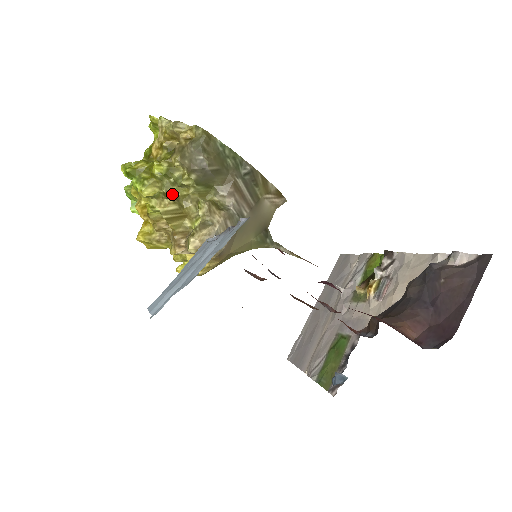
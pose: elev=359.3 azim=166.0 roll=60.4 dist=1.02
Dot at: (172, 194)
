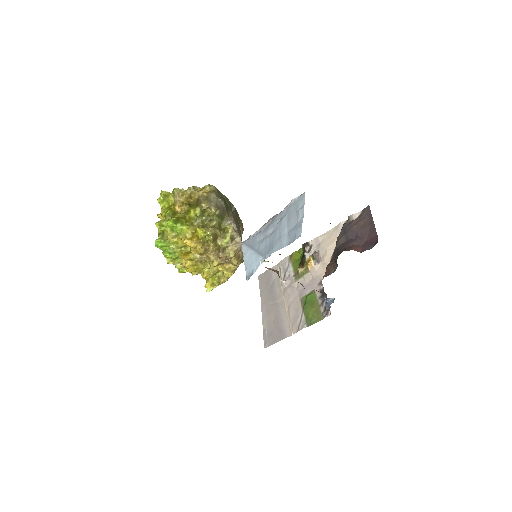
Dot at: occluded
